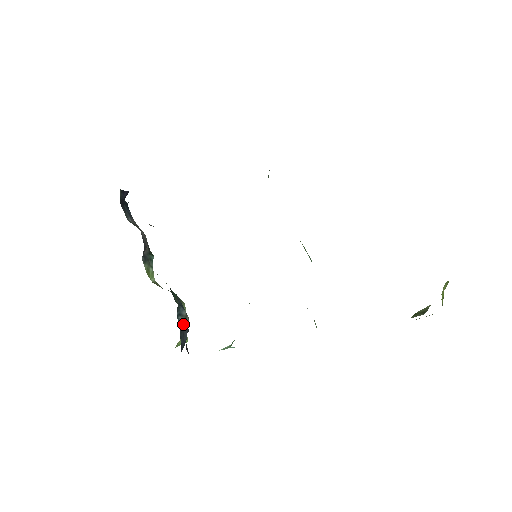
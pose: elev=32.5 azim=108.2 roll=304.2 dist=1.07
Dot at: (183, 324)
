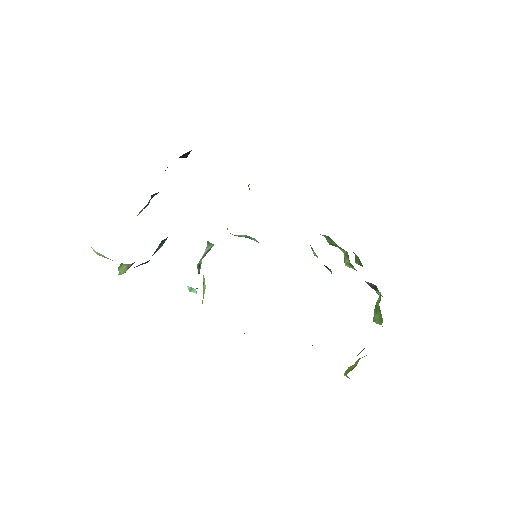
Dot at: (155, 252)
